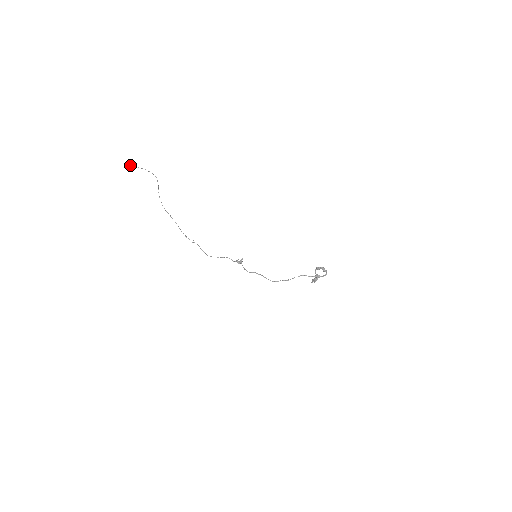
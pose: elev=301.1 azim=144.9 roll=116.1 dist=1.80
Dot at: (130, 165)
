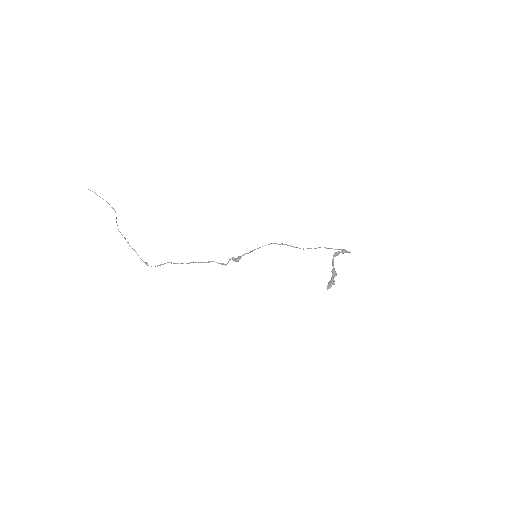
Dot at: occluded
